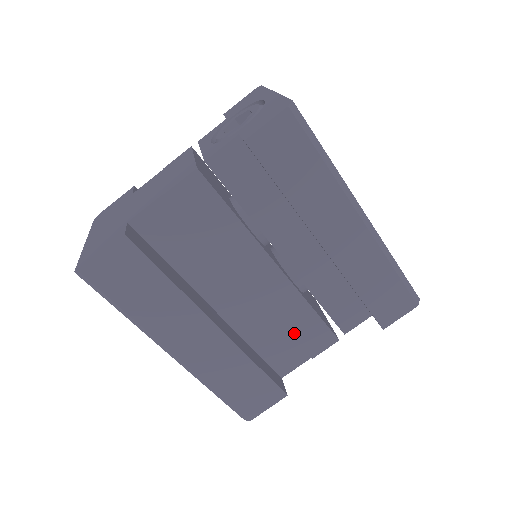
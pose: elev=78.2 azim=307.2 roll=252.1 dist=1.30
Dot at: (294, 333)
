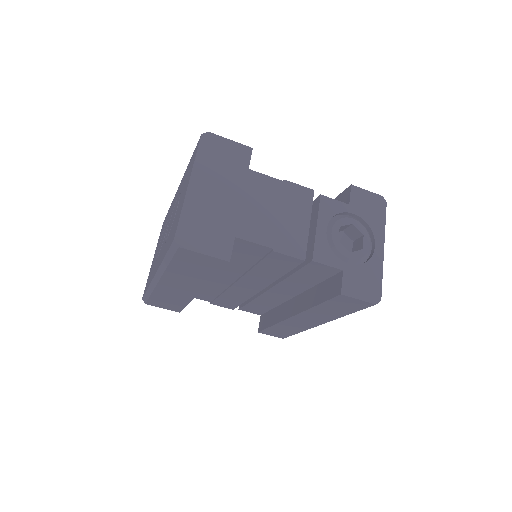
Dot at: (221, 298)
